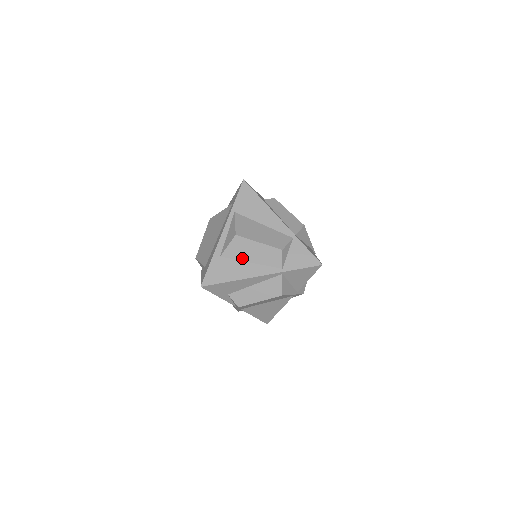
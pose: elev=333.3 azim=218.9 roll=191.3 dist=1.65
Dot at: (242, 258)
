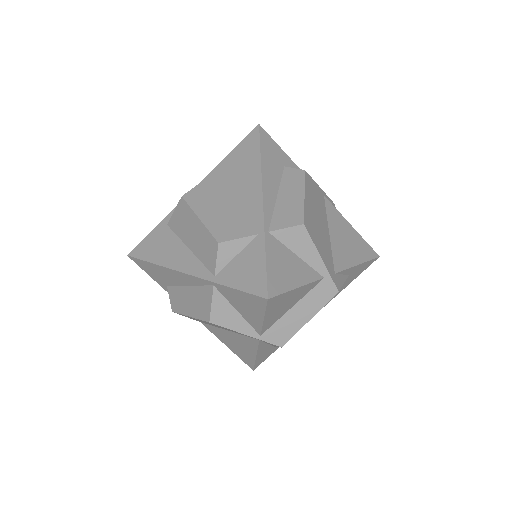
Dot at: (183, 237)
